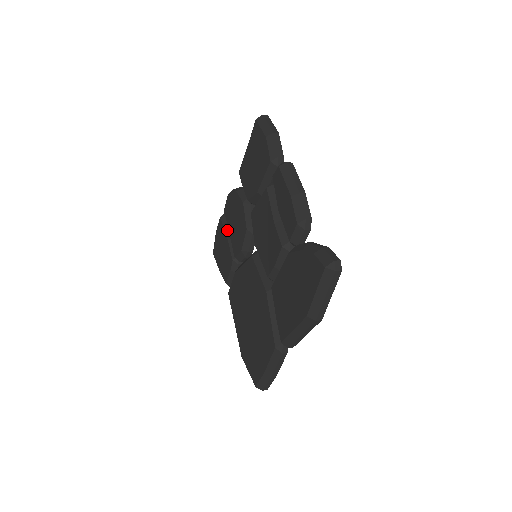
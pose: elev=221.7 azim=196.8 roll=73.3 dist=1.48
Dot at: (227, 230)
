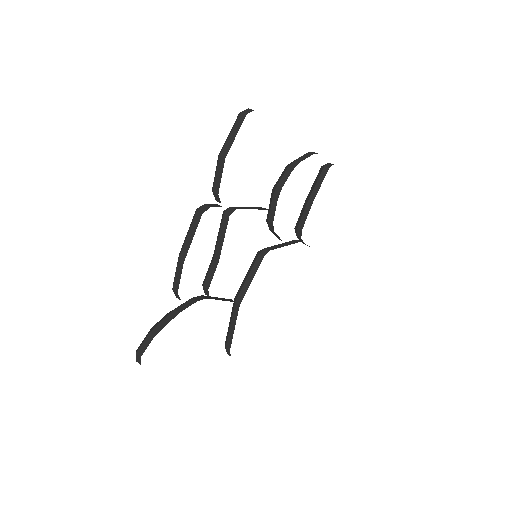
Dot at: (311, 190)
